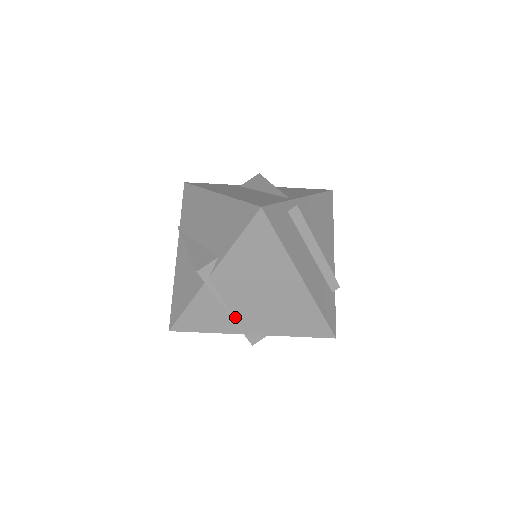
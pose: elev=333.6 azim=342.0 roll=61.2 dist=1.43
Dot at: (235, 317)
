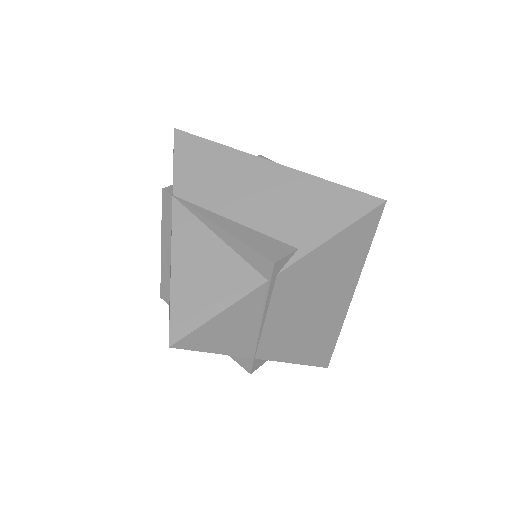
Dot at: (262, 334)
